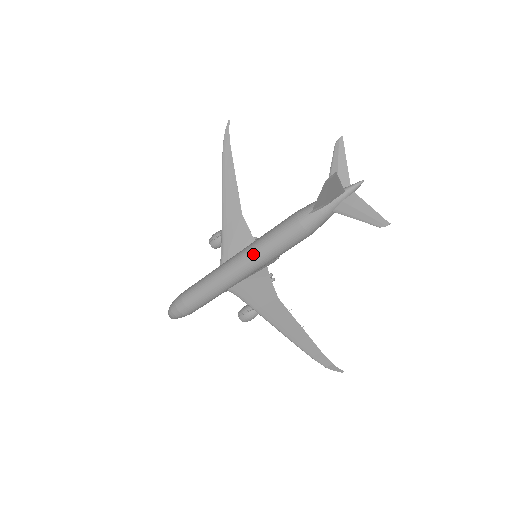
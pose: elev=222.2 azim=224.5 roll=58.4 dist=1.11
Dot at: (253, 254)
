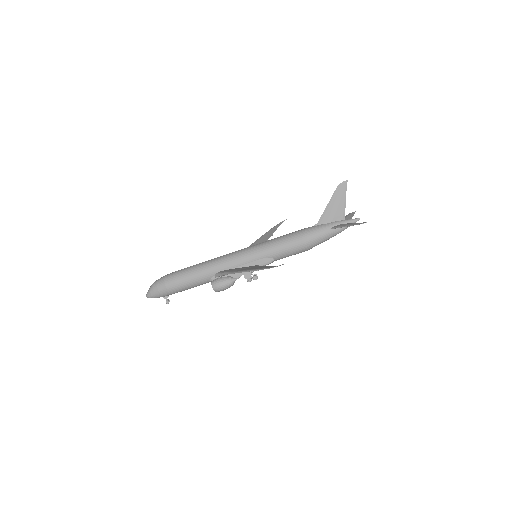
Dot at: (257, 244)
